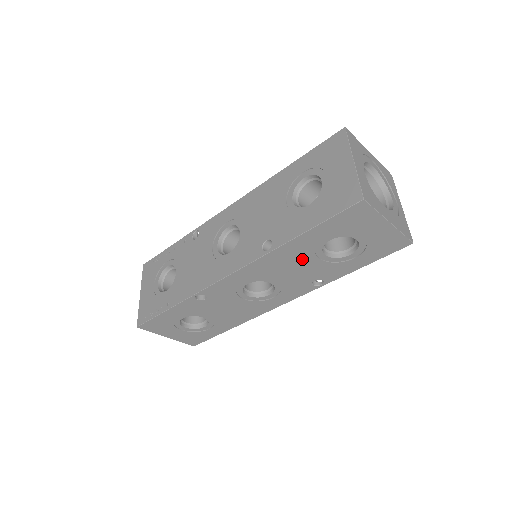
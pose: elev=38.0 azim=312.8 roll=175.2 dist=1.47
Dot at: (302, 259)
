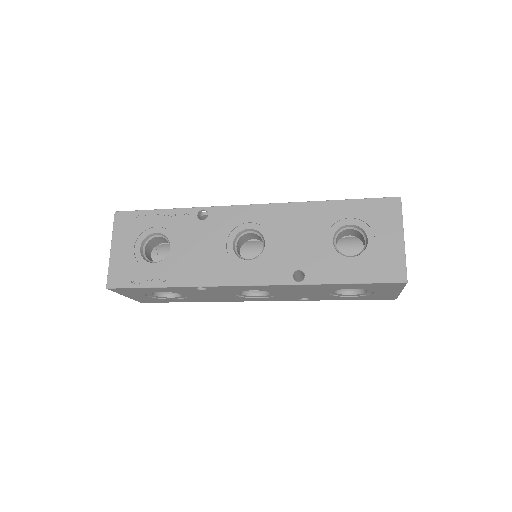
Dot at: (316, 291)
